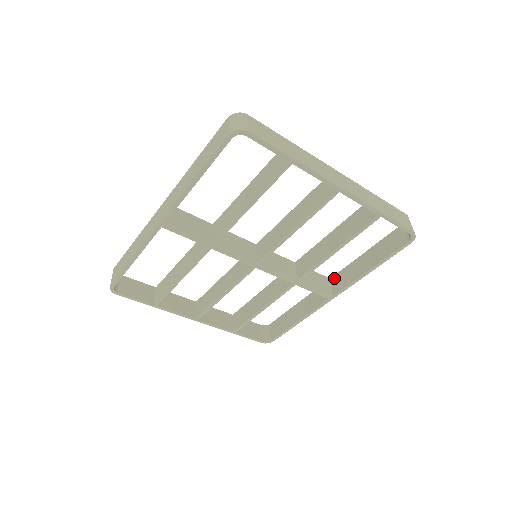
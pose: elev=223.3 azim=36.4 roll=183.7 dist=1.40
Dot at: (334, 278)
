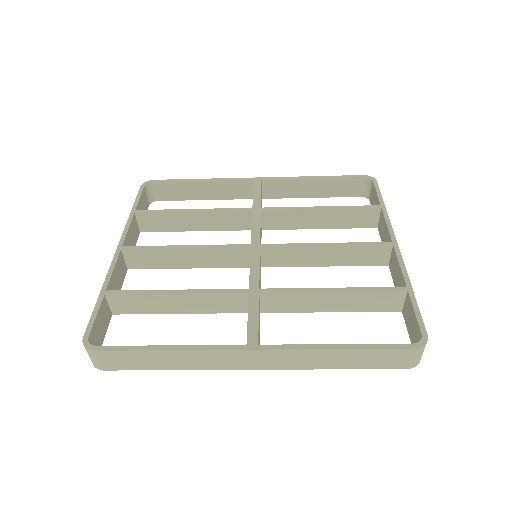
Dot at: (268, 183)
